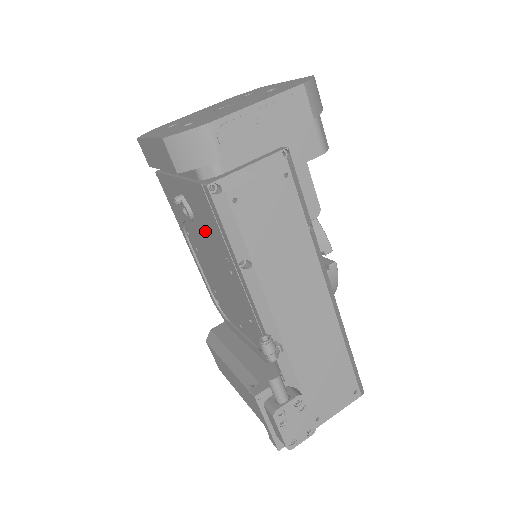
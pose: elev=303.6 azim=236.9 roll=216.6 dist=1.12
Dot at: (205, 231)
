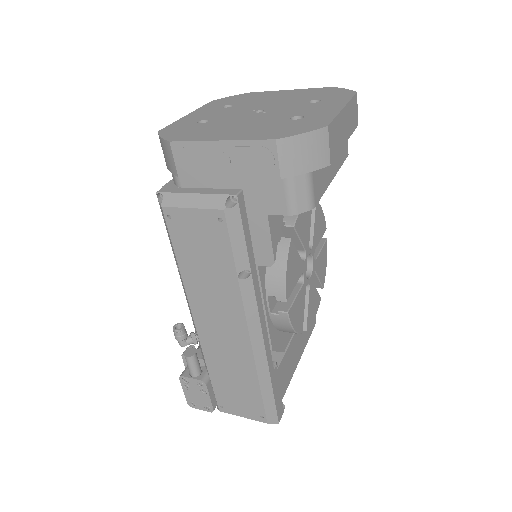
Dot at: occluded
